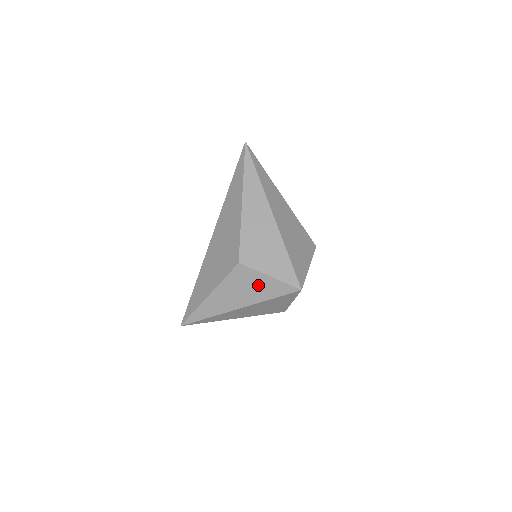
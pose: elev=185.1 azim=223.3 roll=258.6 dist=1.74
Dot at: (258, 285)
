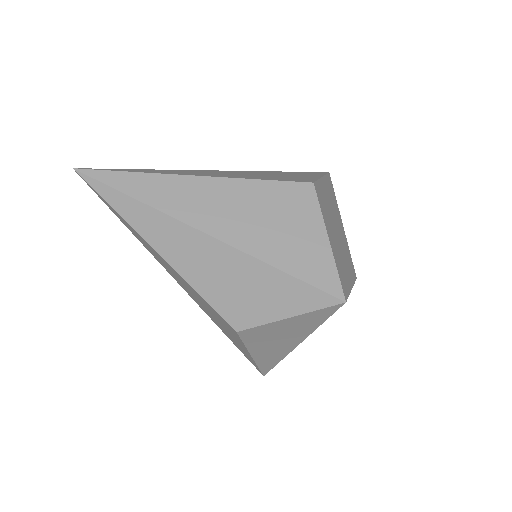
Dot at: (287, 328)
